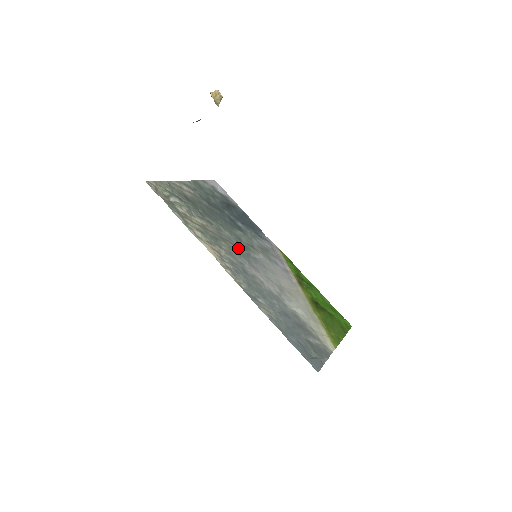
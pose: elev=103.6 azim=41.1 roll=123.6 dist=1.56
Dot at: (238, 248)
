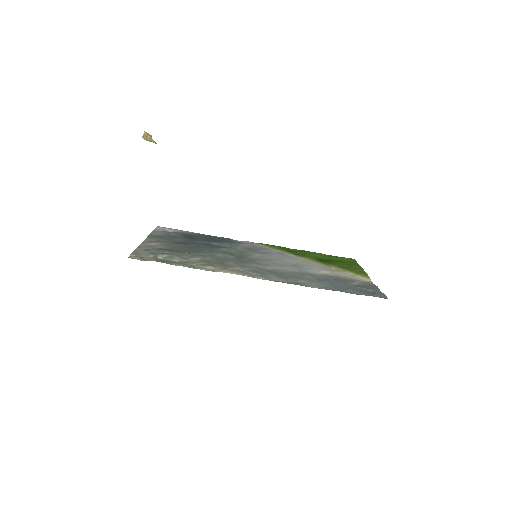
Dot at: (239, 259)
